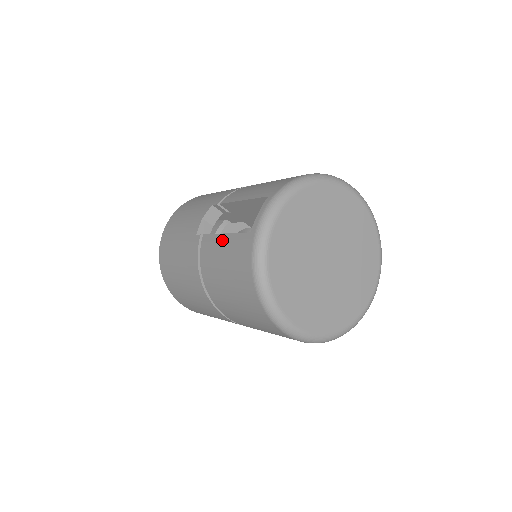
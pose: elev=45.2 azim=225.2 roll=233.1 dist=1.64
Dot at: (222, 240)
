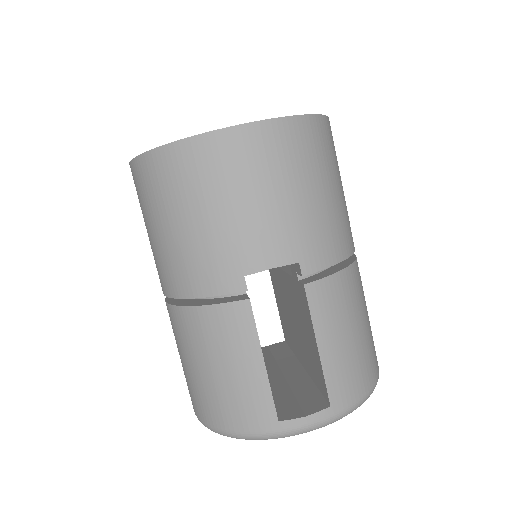
Dot at: (254, 361)
